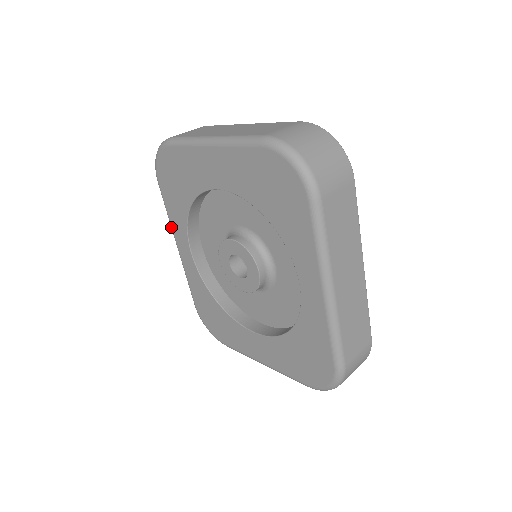
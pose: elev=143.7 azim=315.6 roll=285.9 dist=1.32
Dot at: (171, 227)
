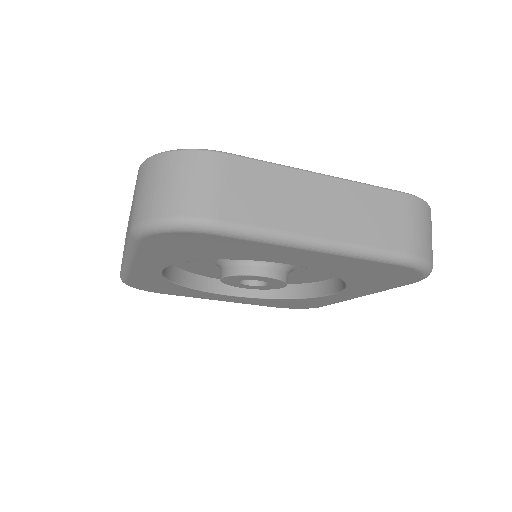
Dot at: (131, 258)
